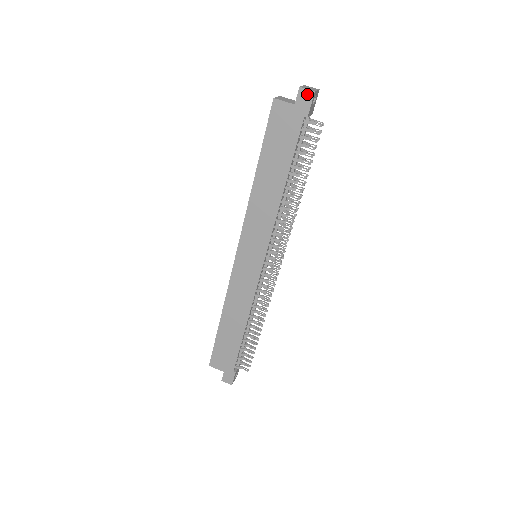
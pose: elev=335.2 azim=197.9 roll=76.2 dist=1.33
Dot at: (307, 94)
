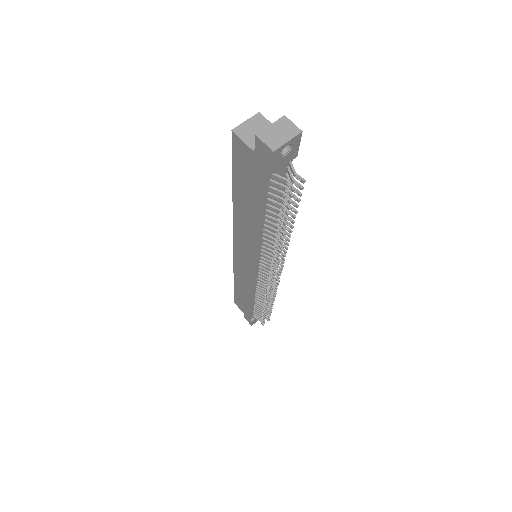
Dot at: (265, 149)
